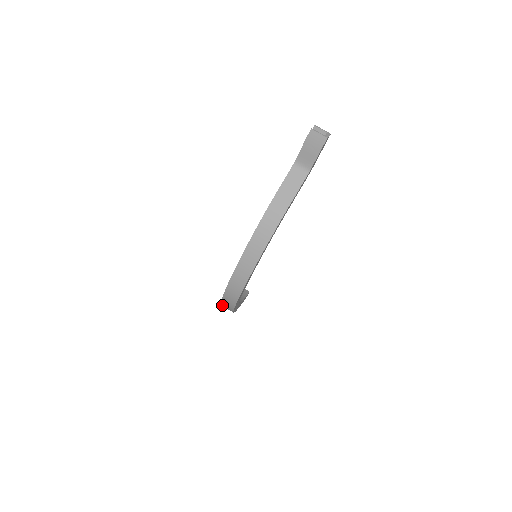
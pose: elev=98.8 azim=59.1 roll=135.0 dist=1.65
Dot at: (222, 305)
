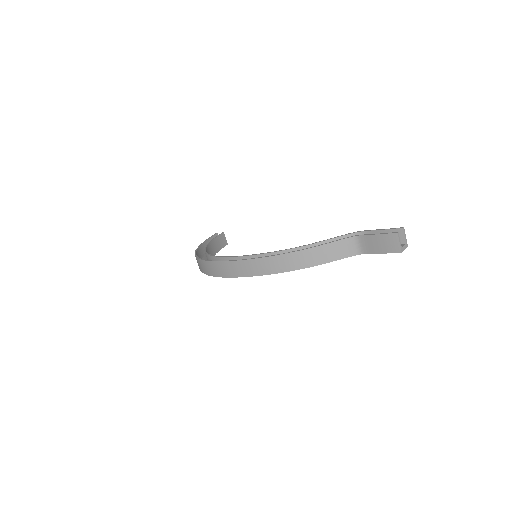
Dot at: occluded
